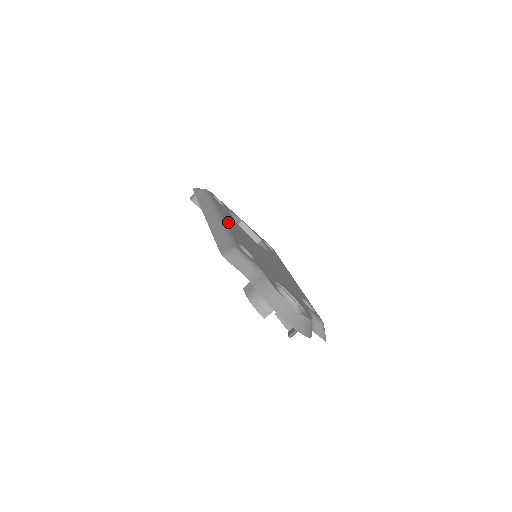
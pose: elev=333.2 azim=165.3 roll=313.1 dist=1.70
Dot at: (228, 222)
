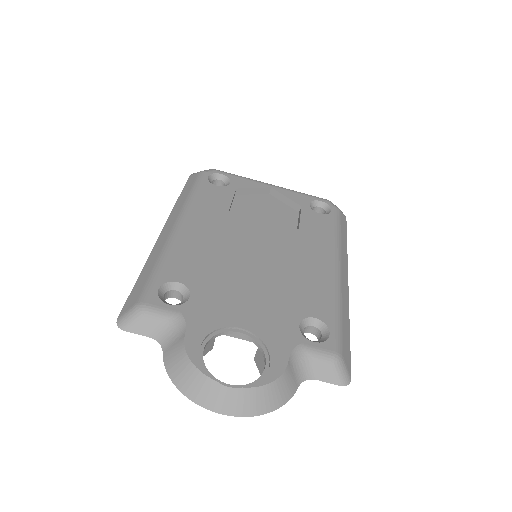
Dot at: (190, 232)
